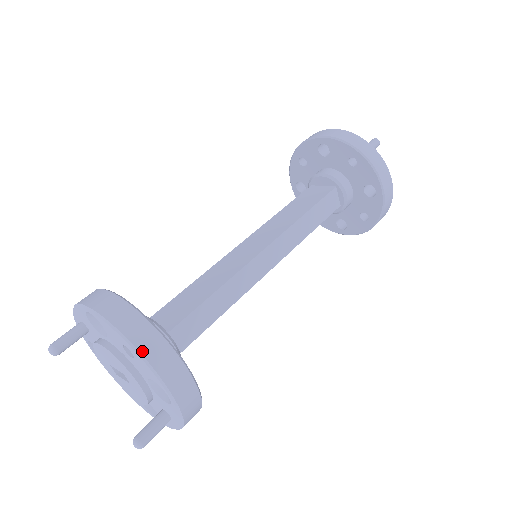
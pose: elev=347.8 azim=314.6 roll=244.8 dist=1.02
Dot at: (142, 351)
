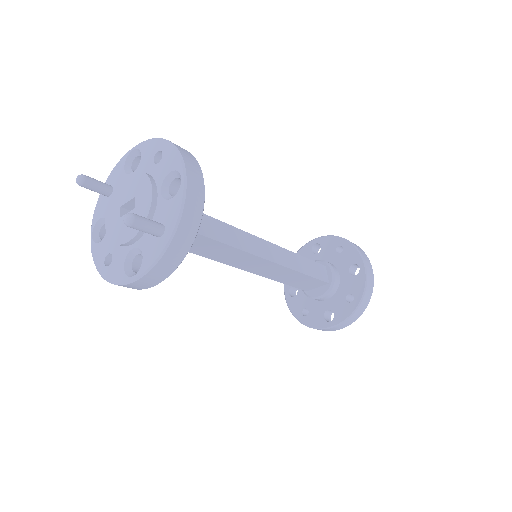
Dot at: (175, 144)
